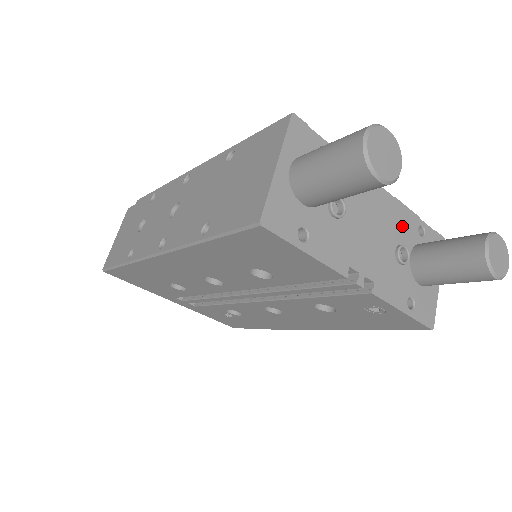
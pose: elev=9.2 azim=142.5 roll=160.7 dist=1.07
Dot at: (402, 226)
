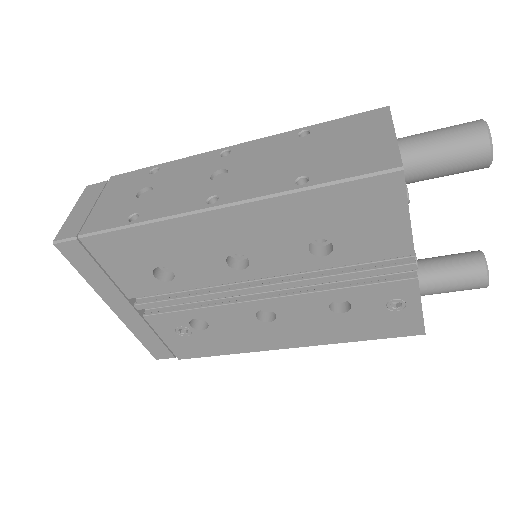
Dot at: occluded
